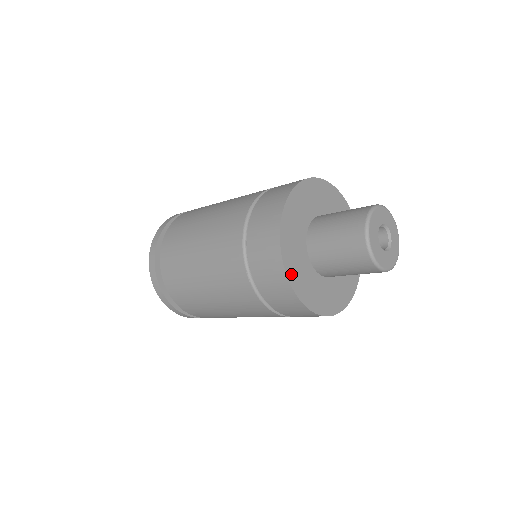
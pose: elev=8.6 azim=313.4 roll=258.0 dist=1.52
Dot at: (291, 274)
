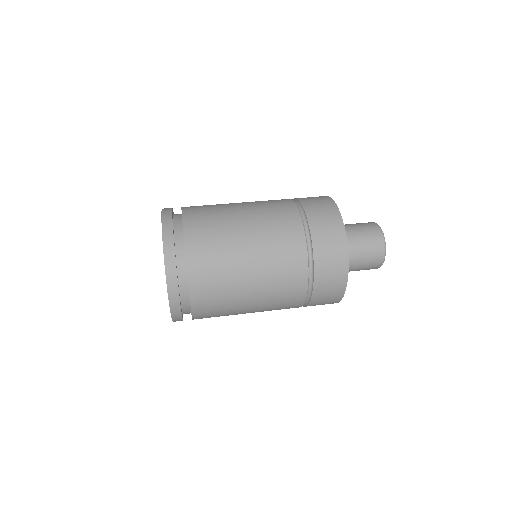
Dot at: occluded
